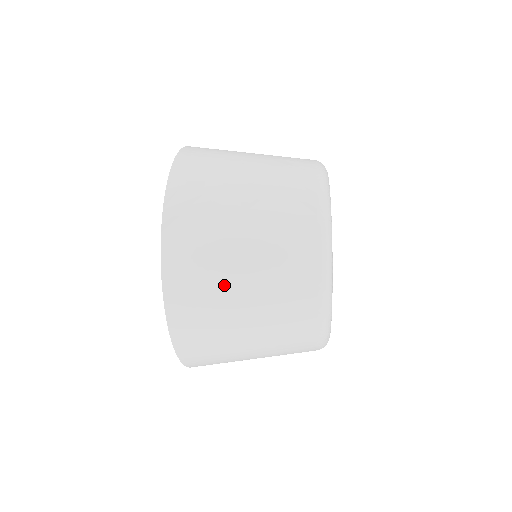
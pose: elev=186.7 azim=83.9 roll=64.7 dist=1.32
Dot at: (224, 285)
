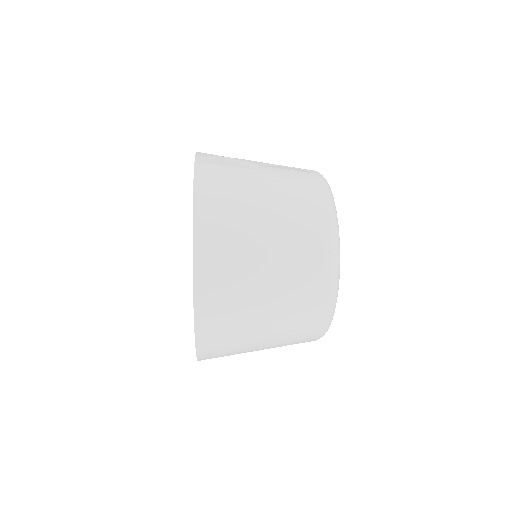
Dot at: (248, 198)
